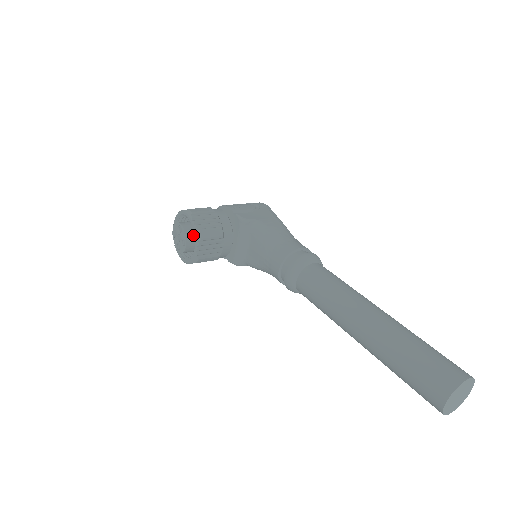
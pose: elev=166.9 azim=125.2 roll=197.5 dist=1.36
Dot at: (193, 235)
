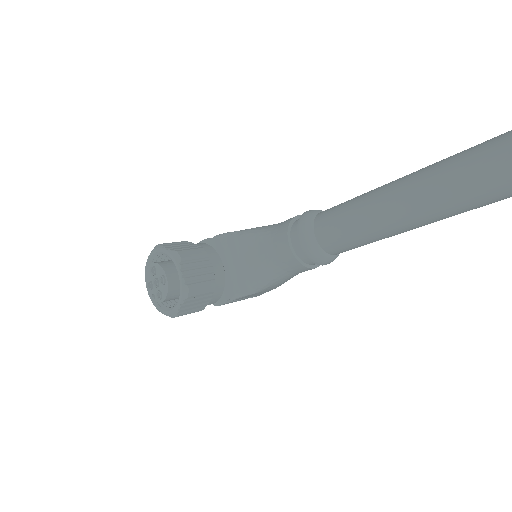
Dot at: (171, 267)
